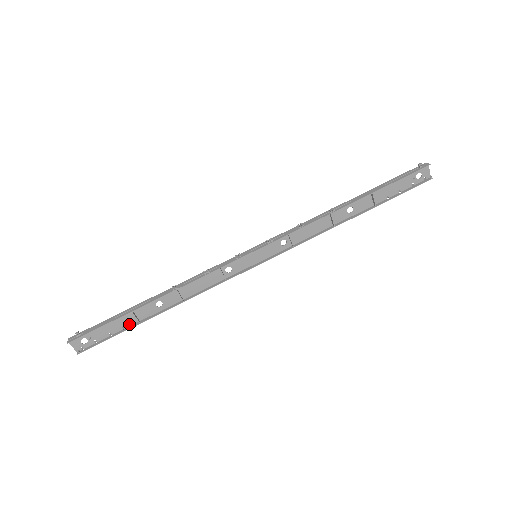
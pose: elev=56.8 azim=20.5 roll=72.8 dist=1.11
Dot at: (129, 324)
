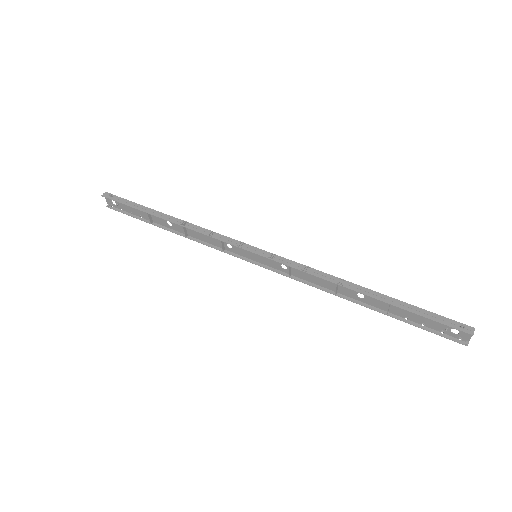
Dot at: (145, 217)
